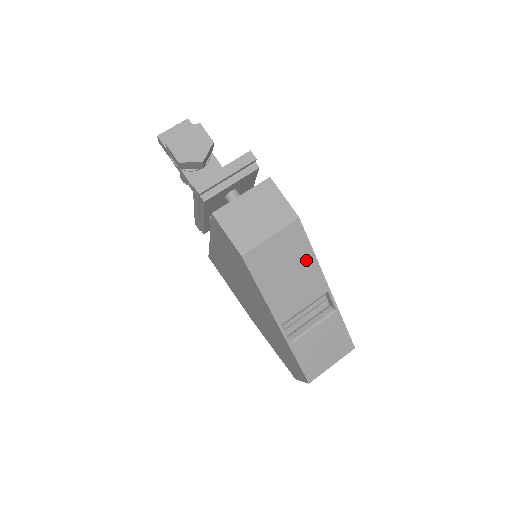
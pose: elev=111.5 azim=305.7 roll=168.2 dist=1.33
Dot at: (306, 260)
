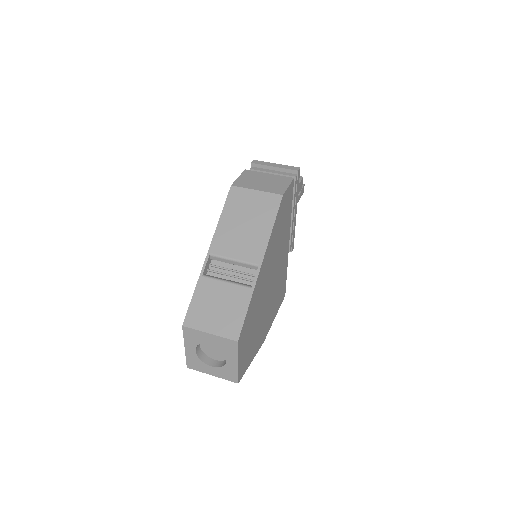
Dot at: (264, 226)
